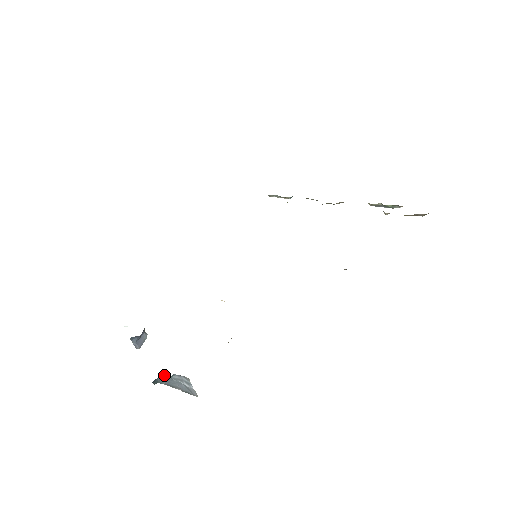
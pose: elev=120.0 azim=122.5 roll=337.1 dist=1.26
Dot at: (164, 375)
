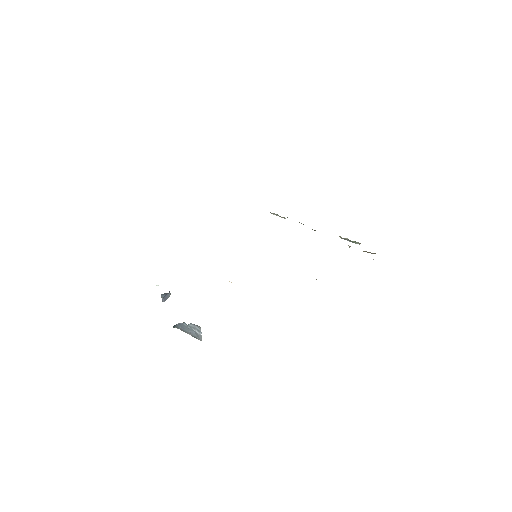
Dot at: (182, 323)
